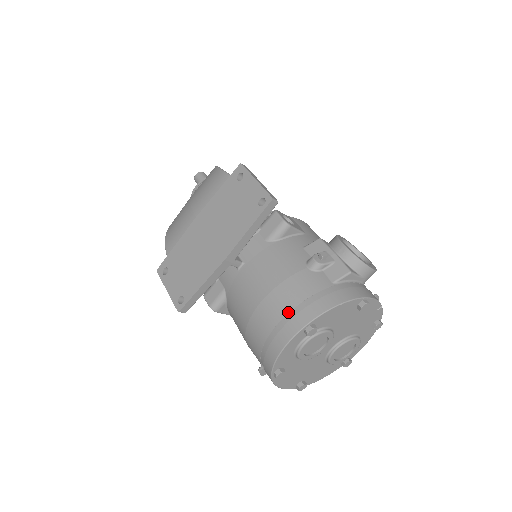
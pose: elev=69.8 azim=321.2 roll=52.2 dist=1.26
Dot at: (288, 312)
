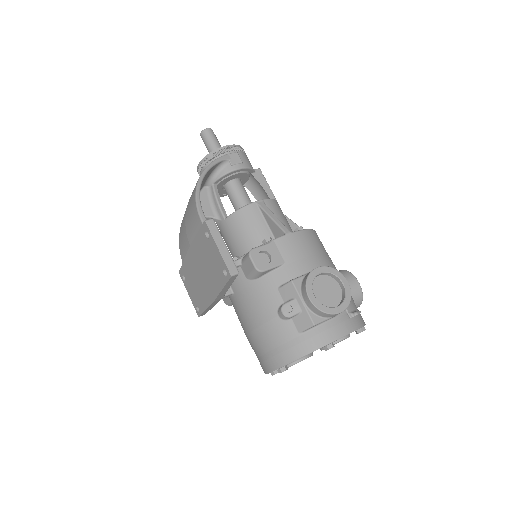
Dot at: (265, 353)
